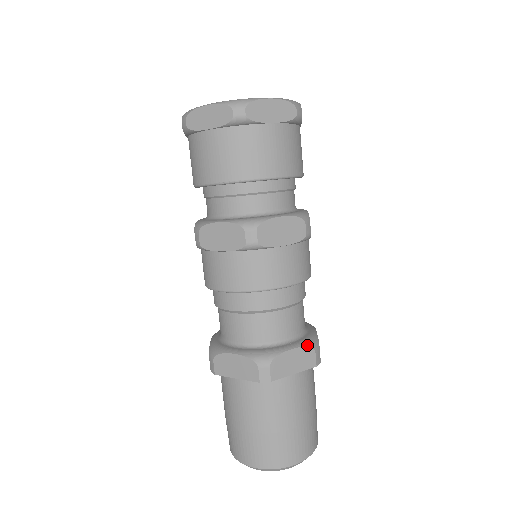
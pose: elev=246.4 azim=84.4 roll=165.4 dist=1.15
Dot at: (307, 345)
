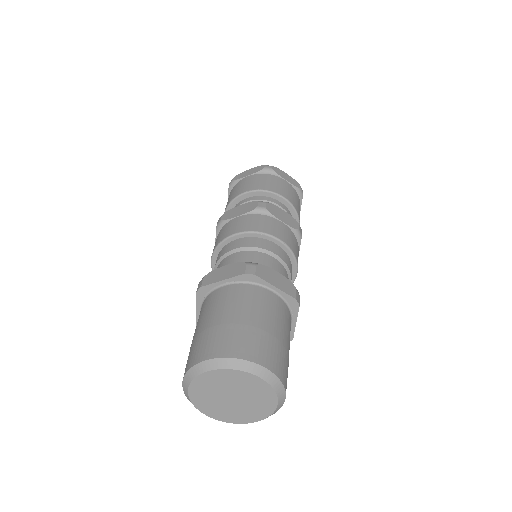
Dot at: (290, 281)
